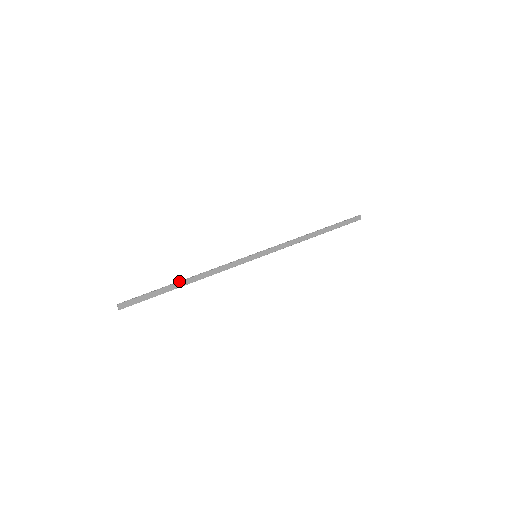
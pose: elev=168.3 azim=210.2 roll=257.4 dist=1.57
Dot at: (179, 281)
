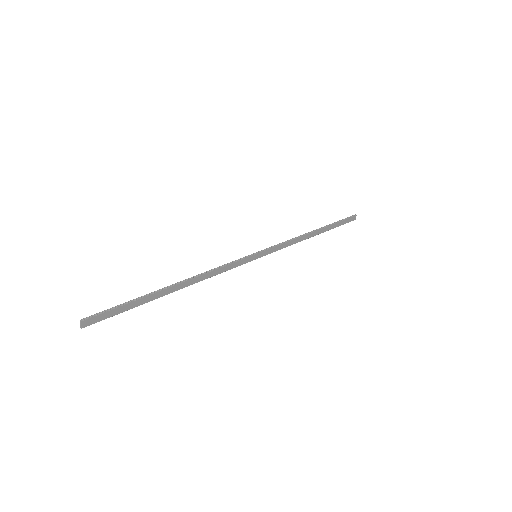
Dot at: (167, 286)
